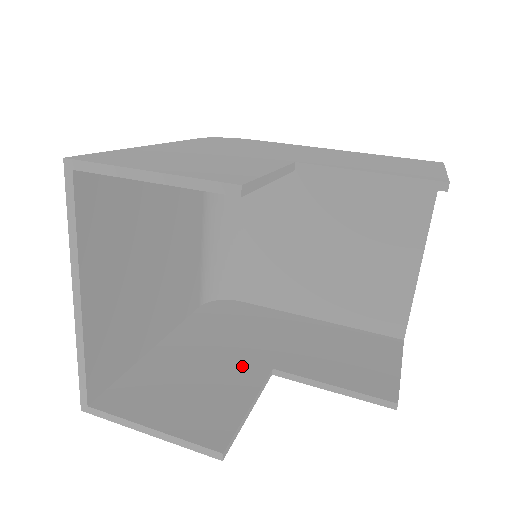
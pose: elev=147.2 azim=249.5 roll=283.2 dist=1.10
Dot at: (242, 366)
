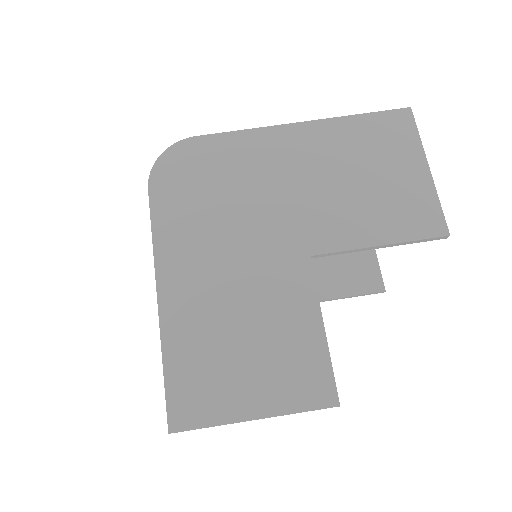
Dot at: occluded
